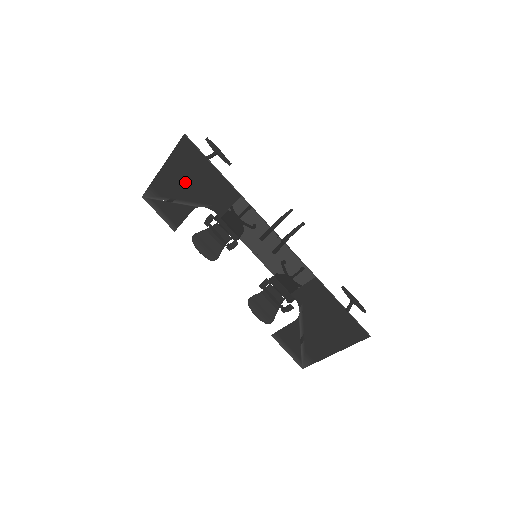
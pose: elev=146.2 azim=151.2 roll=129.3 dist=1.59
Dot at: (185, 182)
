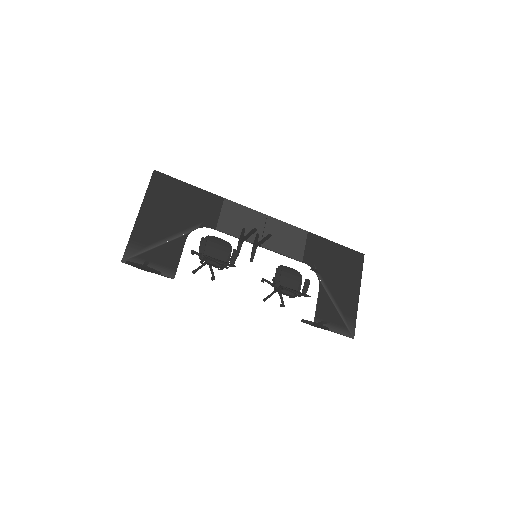
Dot at: (169, 214)
